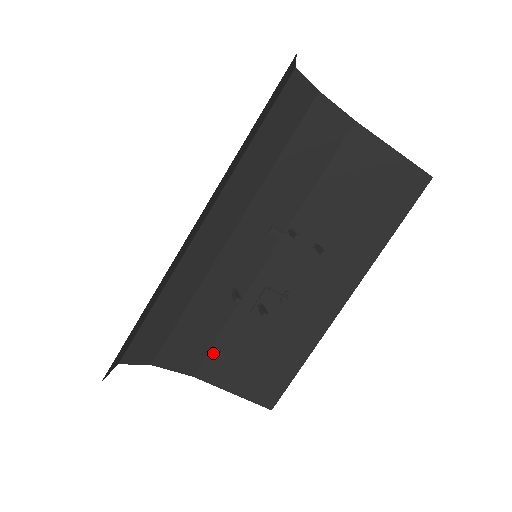
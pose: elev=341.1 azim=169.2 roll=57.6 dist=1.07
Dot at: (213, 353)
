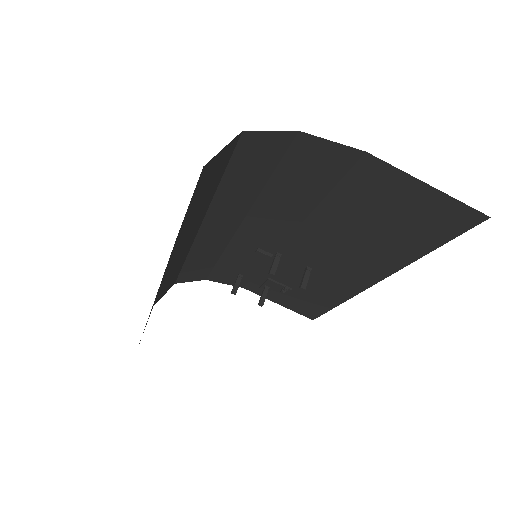
Dot at: (255, 281)
